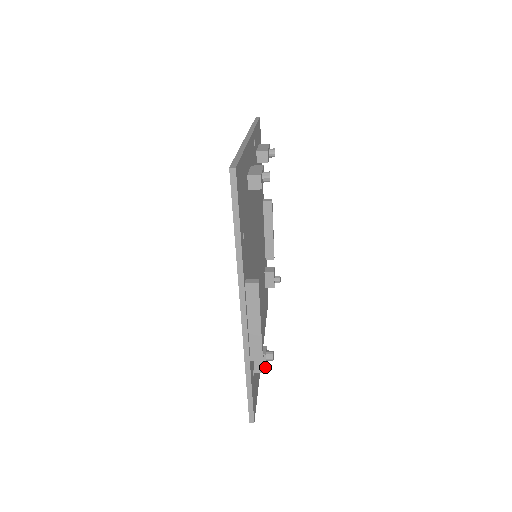
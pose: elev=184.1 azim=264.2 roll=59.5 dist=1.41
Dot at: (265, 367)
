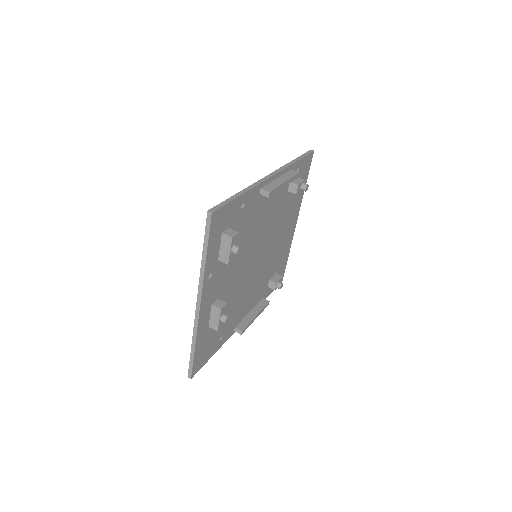
Dot at: occluded
